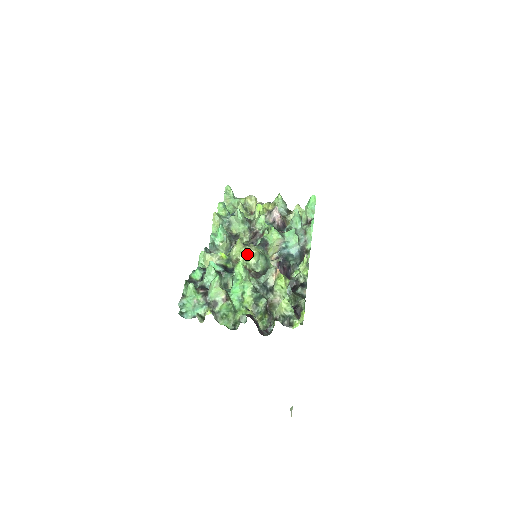
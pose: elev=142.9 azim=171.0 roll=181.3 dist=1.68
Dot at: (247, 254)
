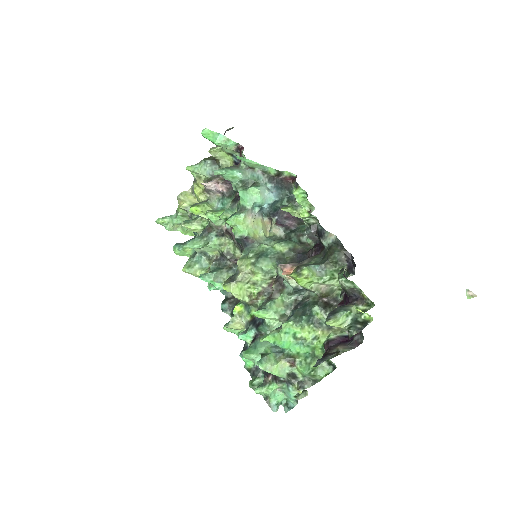
Dot at: (248, 280)
